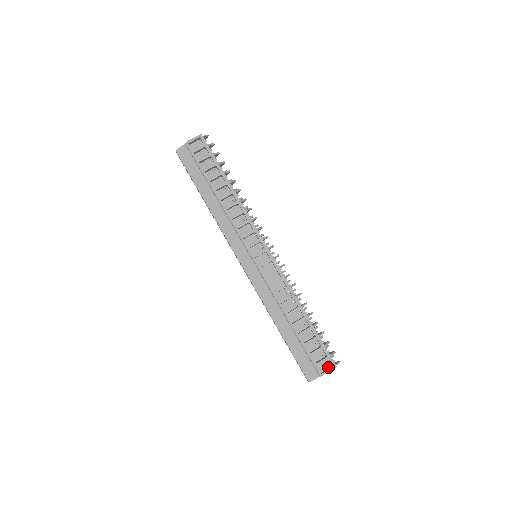
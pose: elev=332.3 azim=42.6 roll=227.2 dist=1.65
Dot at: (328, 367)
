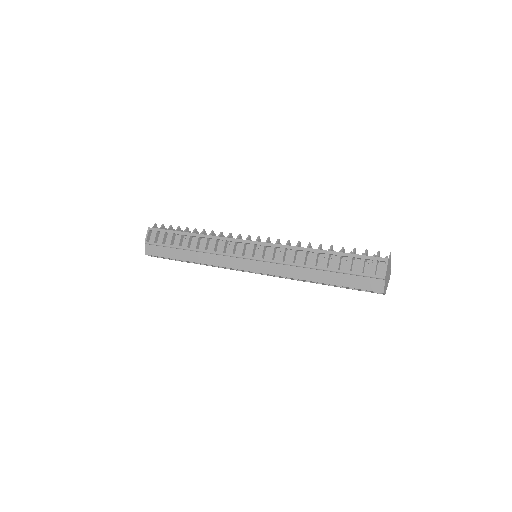
Dot at: (384, 267)
